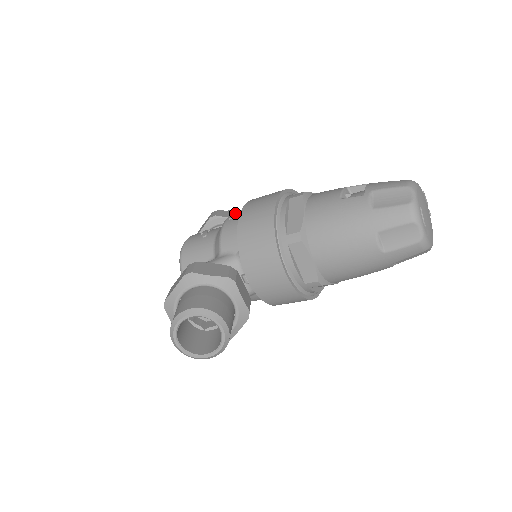
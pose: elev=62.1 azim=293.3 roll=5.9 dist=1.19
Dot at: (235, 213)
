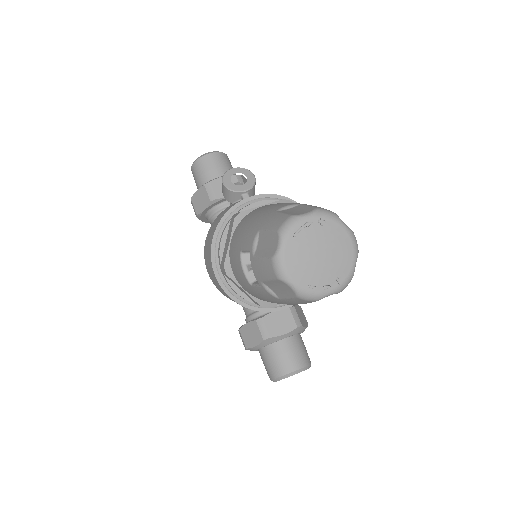
Dot at: occluded
